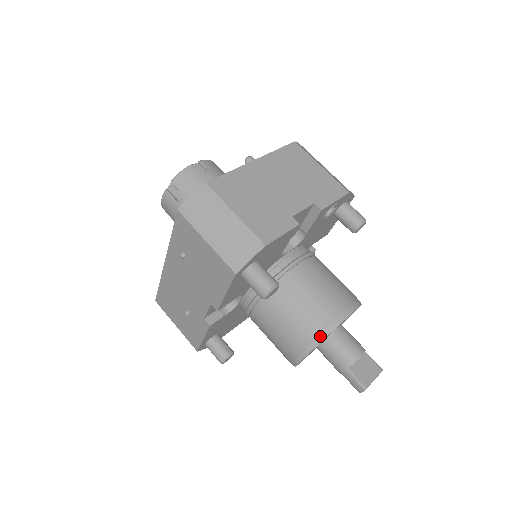
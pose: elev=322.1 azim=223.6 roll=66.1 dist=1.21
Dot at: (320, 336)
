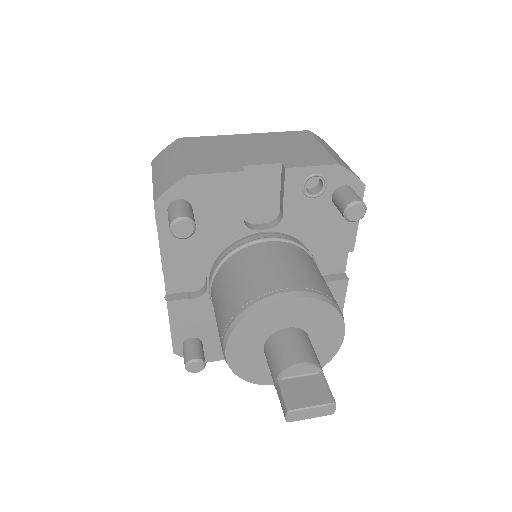
Dot at: (243, 312)
